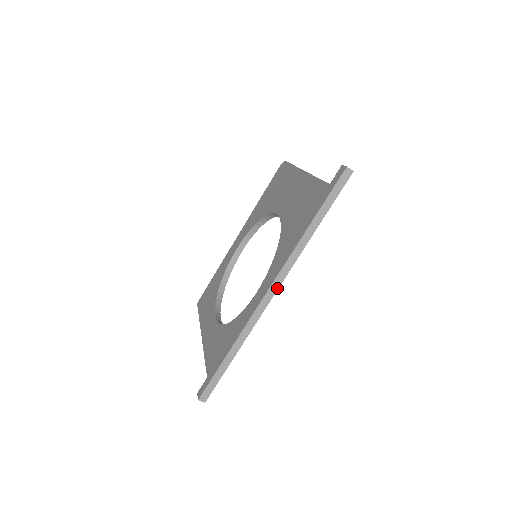
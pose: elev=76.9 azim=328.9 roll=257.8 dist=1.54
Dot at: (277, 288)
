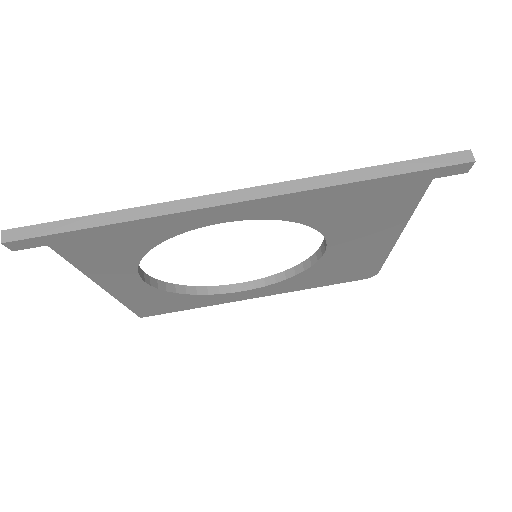
Dot at: (249, 198)
